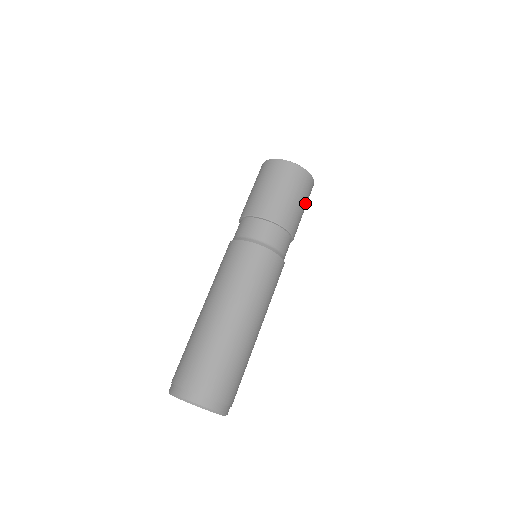
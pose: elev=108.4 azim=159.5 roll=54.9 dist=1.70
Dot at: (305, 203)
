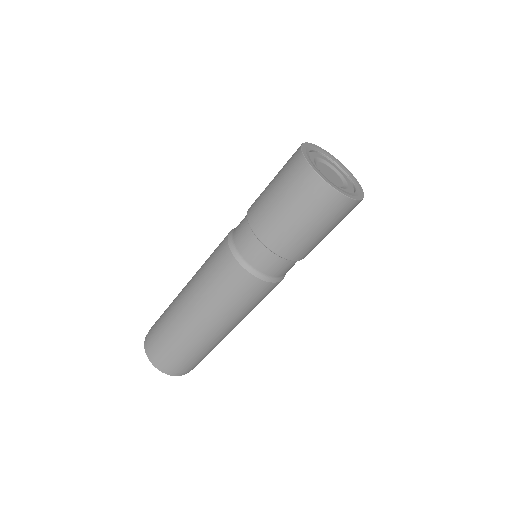
Dot at: occluded
